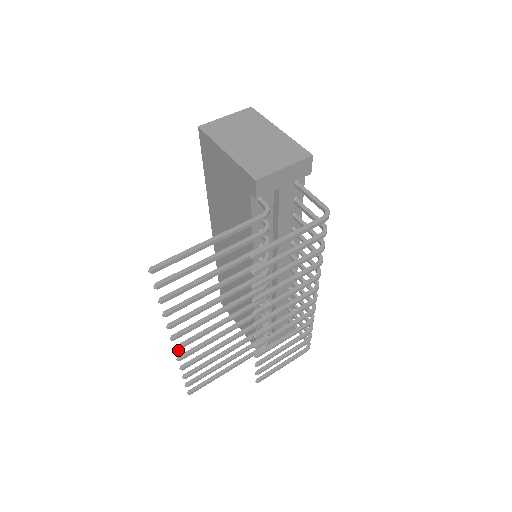
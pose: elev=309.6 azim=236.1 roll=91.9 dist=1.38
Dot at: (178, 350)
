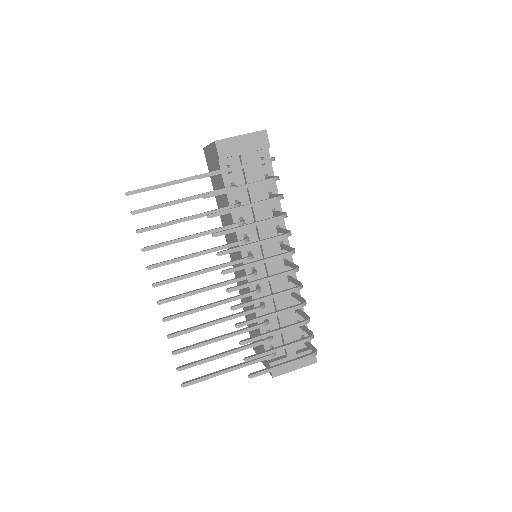
Dot at: occluded
